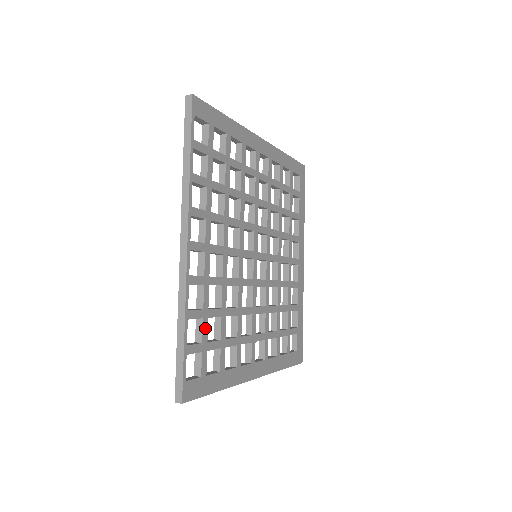
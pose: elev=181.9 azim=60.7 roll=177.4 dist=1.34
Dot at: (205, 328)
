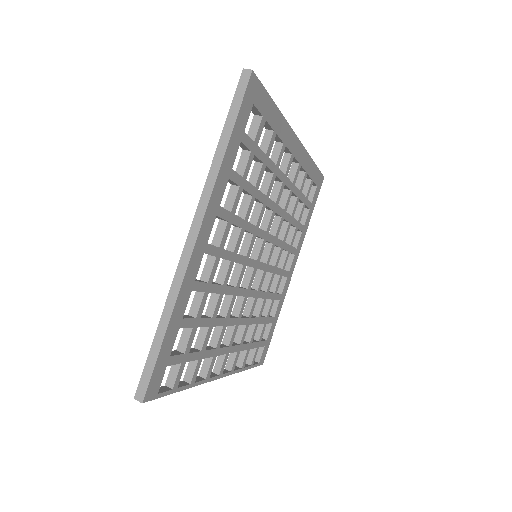
Dot at: (254, 345)
